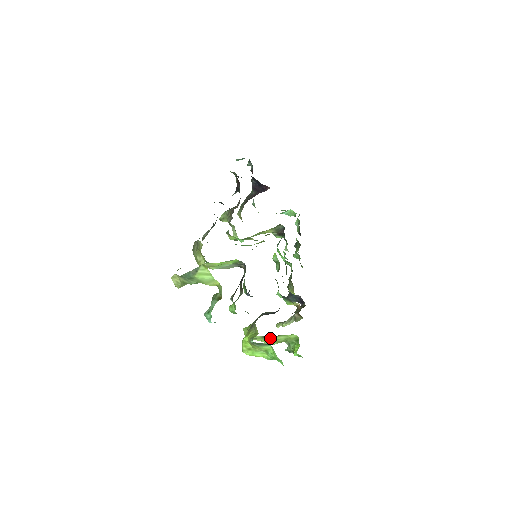
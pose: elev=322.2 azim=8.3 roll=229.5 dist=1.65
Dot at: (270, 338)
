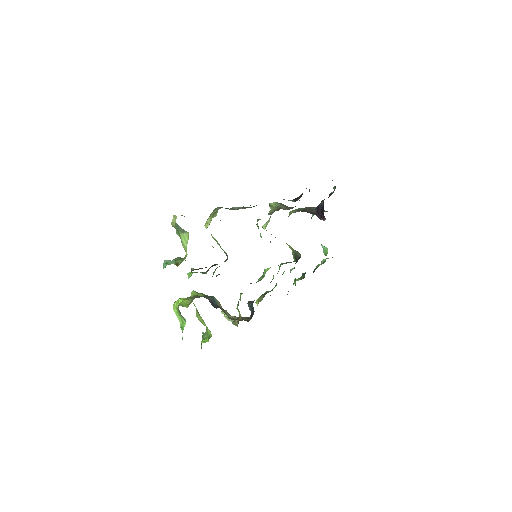
Dot at: (200, 316)
